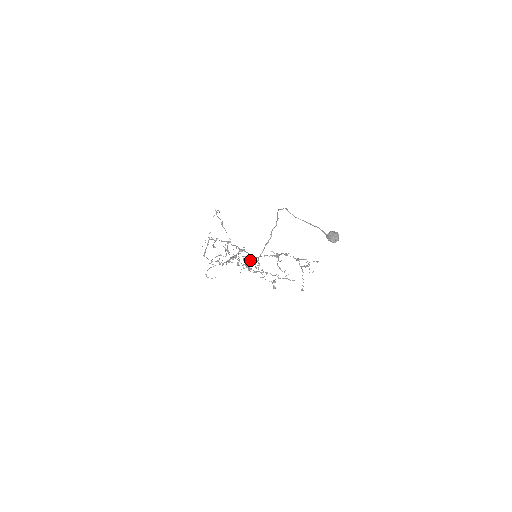
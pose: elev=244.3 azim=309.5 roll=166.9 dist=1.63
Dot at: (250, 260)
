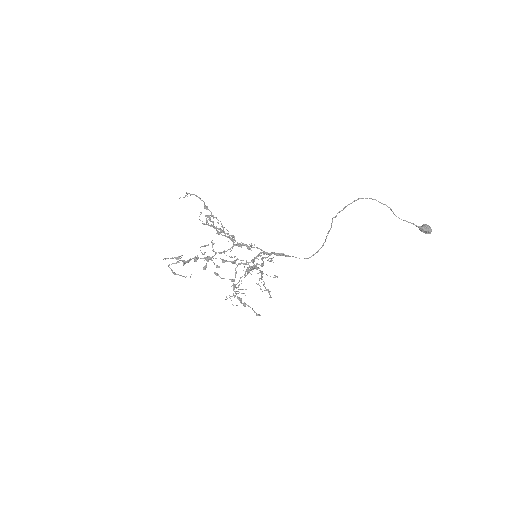
Dot at: occluded
